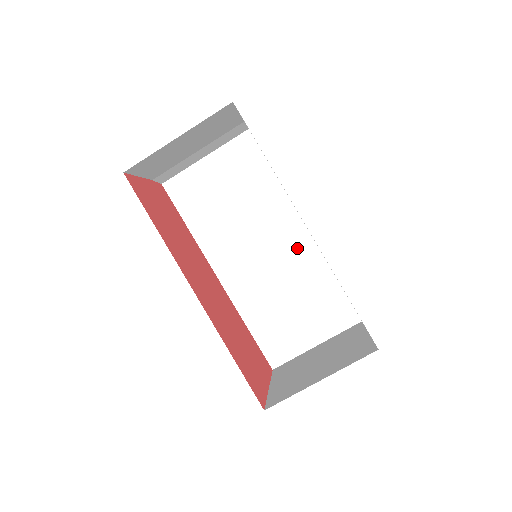
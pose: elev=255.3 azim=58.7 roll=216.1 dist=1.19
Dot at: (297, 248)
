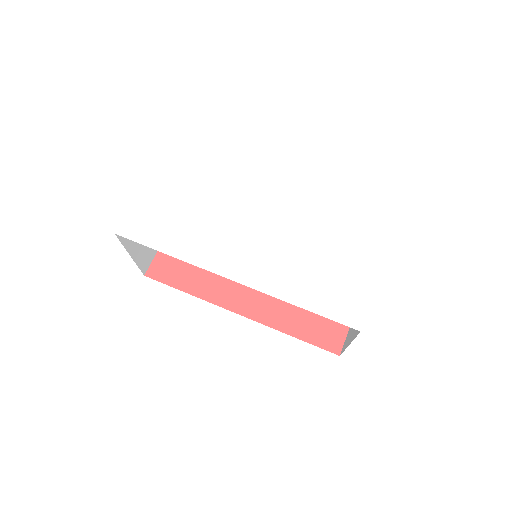
Dot at: occluded
